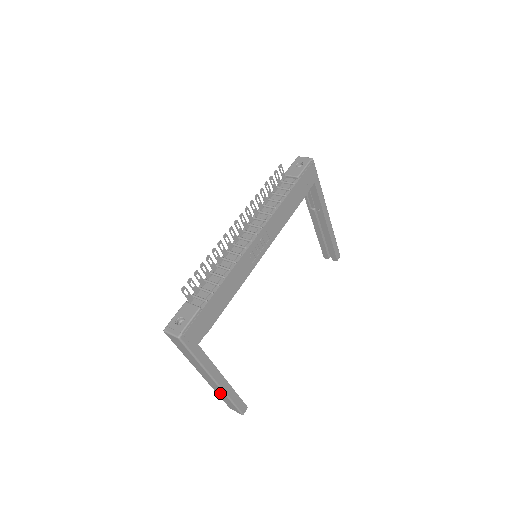
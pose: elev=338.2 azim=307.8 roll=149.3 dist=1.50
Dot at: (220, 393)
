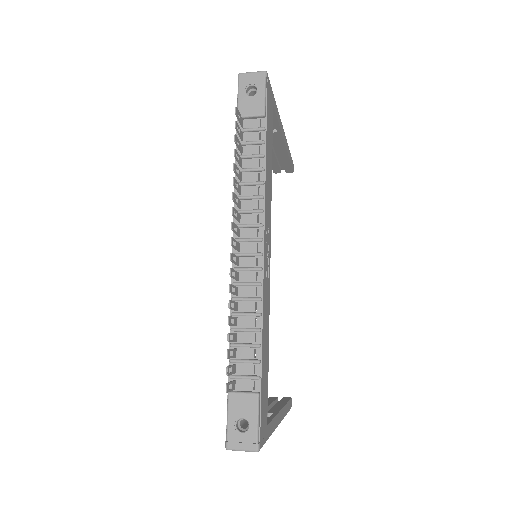
Dot at: occluded
